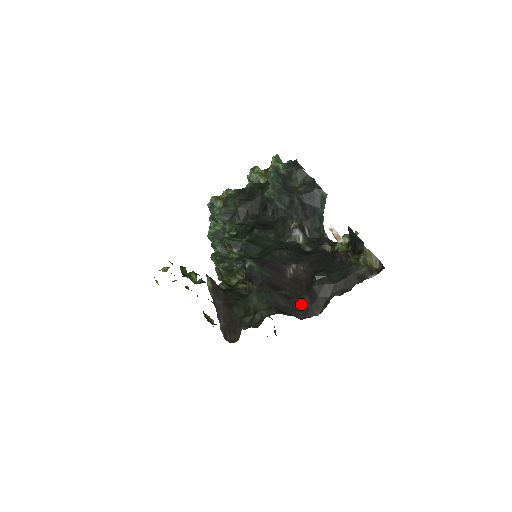
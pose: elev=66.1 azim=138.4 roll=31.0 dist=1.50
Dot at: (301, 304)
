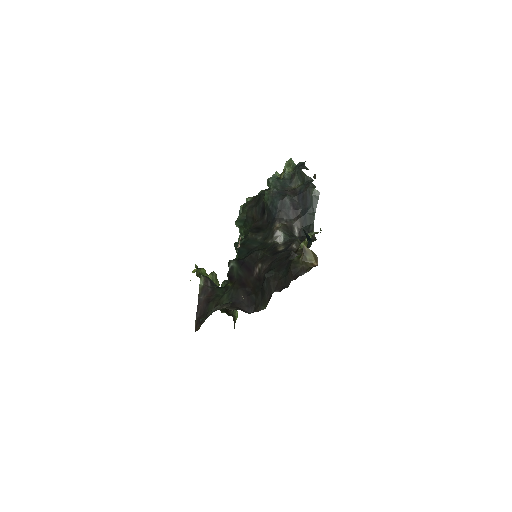
Dot at: (255, 300)
